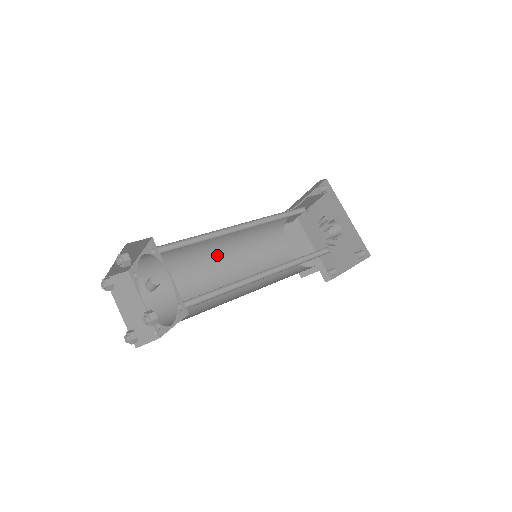
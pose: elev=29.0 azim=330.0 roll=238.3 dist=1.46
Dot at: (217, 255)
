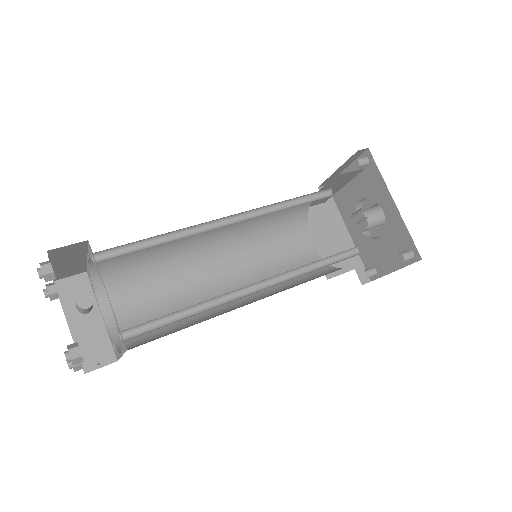
Dot at: (209, 251)
